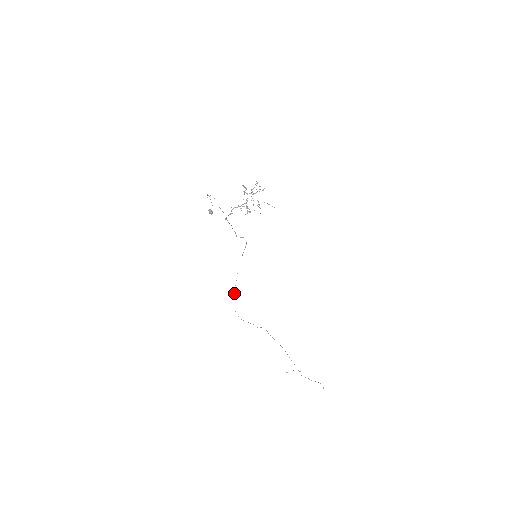
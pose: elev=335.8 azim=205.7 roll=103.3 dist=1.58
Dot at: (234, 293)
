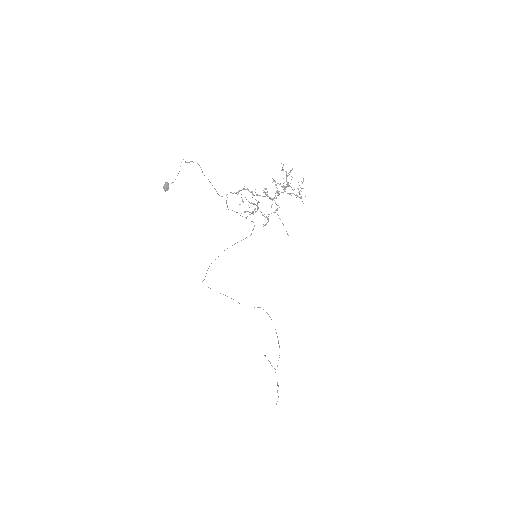
Dot at: (208, 268)
